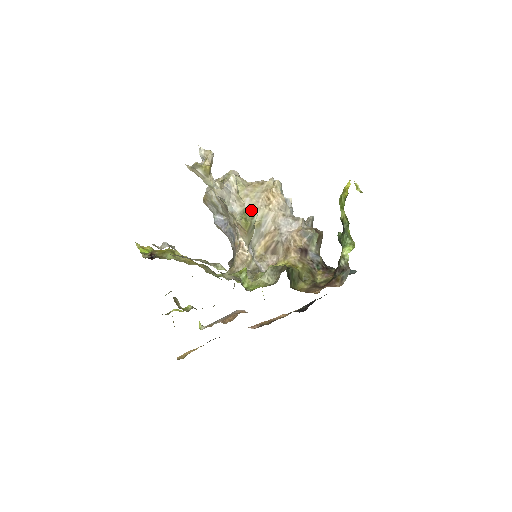
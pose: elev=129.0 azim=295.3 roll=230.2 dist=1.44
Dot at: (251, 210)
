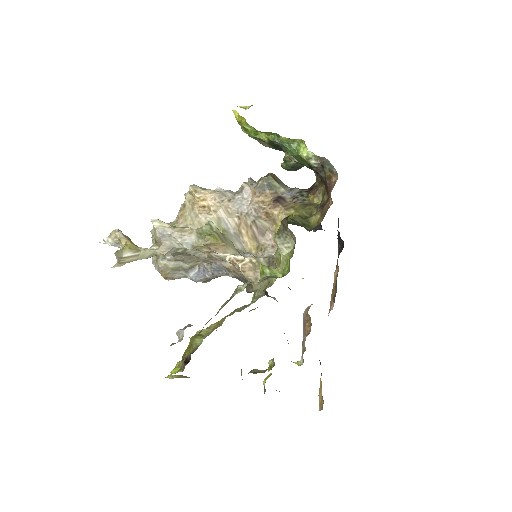
Dot at: occluded
